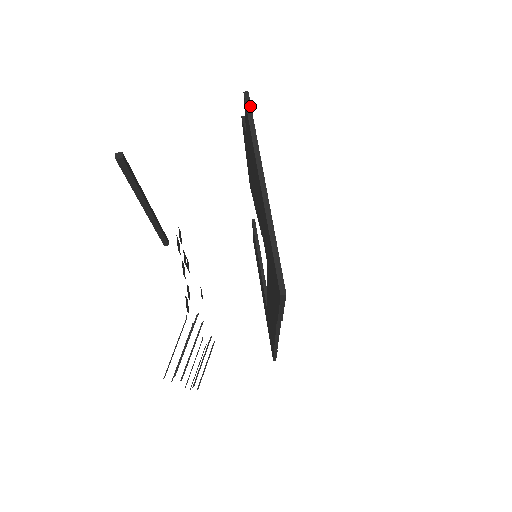
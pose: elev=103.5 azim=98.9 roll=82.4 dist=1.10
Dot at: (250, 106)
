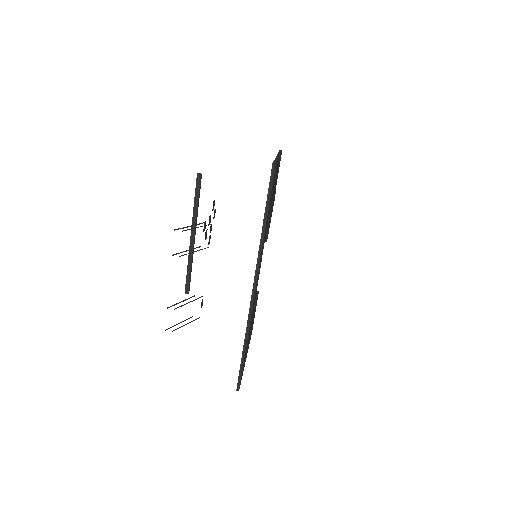
Dot at: (281, 151)
